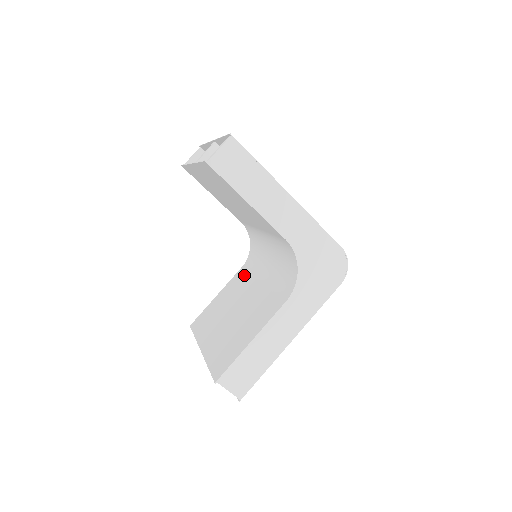
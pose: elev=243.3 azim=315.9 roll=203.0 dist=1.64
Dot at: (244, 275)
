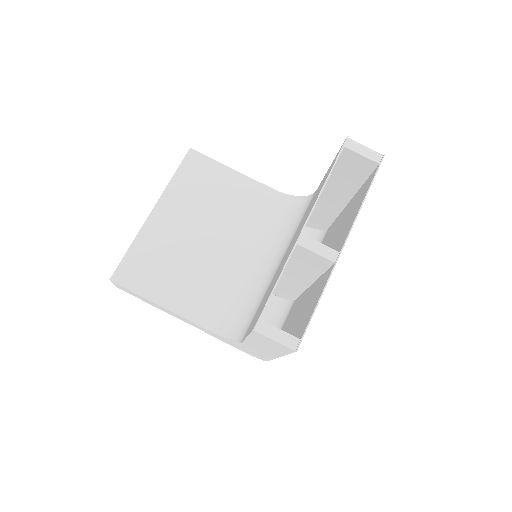
Dot at: (256, 208)
